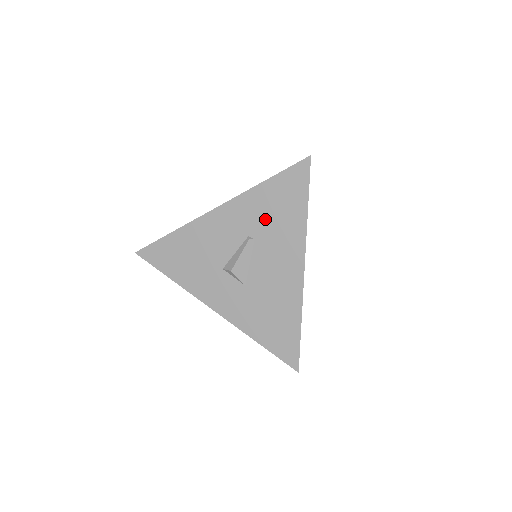
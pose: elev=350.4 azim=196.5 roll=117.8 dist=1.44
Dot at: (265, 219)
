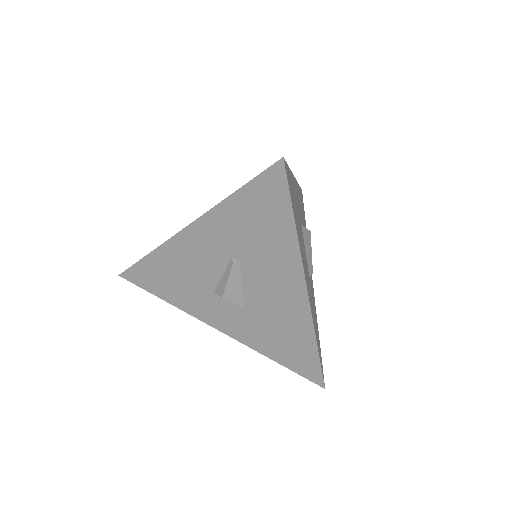
Dot at: (245, 239)
